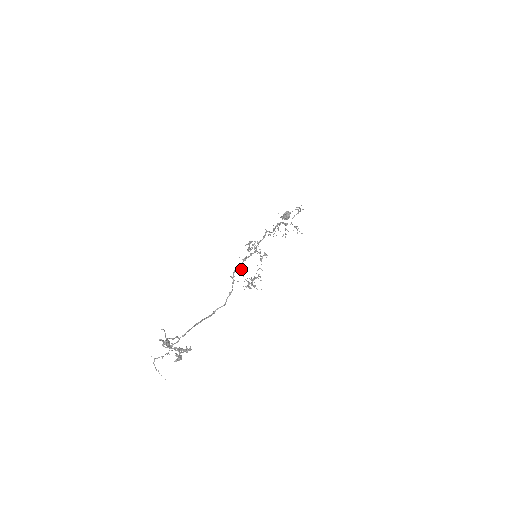
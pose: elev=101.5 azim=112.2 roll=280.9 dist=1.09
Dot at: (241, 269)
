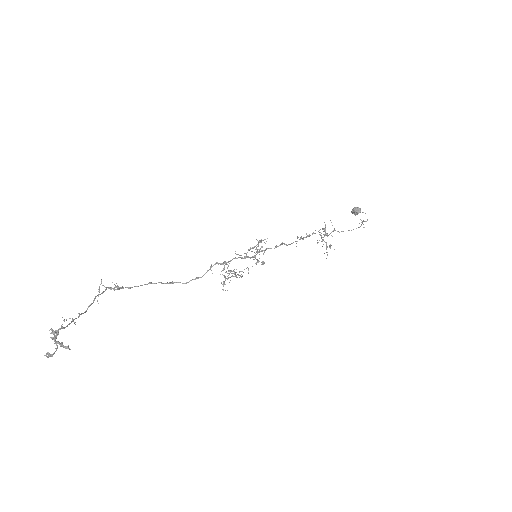
Dot at: (225, 264)
